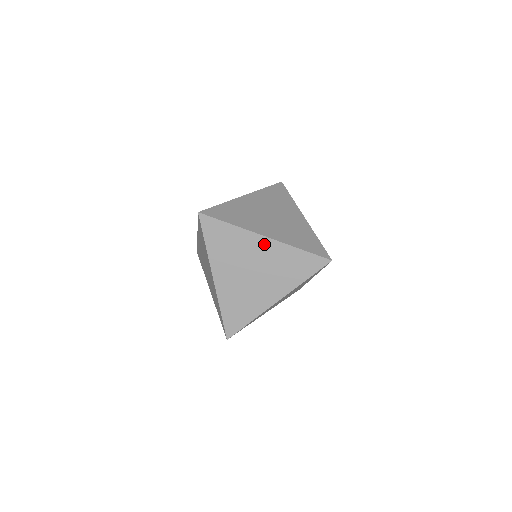
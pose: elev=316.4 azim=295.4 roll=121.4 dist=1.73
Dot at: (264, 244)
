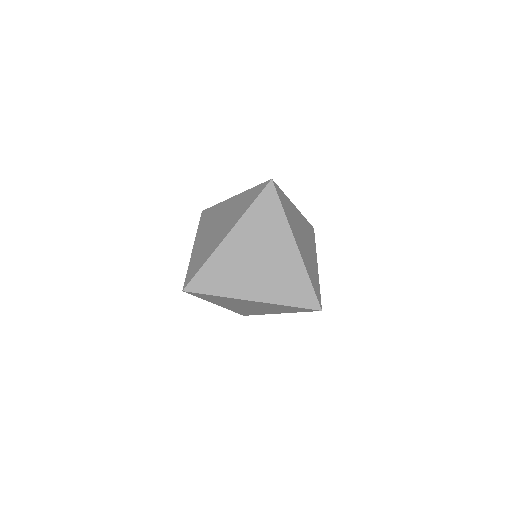
Dot at: (253, 302)
